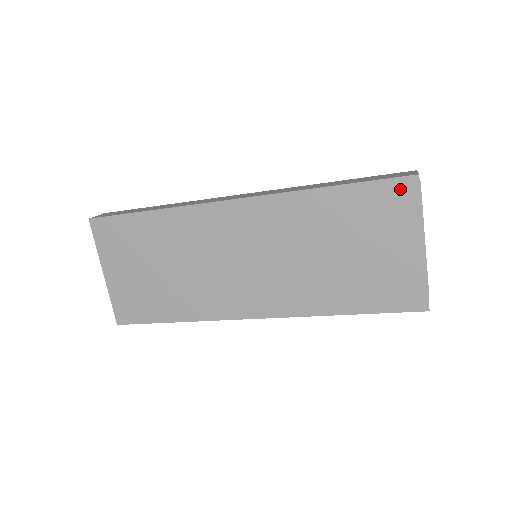
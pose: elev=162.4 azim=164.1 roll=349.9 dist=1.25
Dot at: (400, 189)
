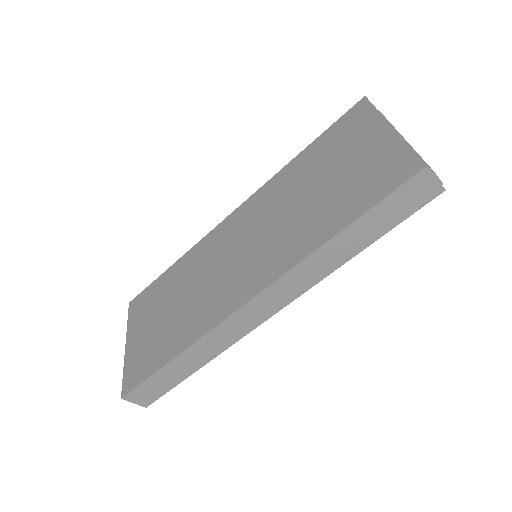
Dot at: (354, 113)
